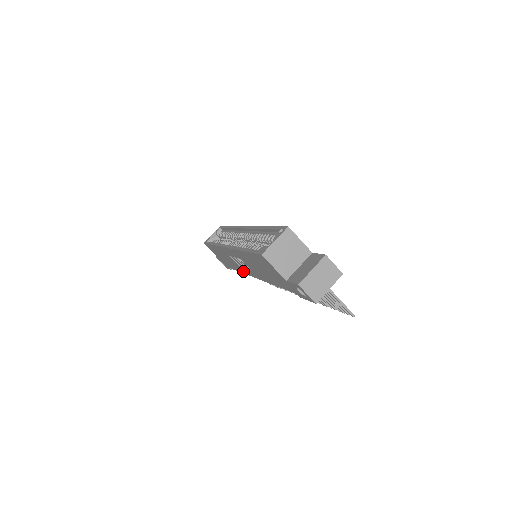
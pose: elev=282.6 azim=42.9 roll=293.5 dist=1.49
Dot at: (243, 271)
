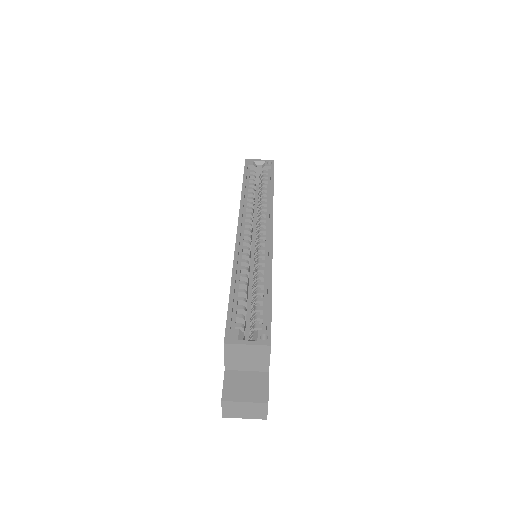
Dot at: occluded
